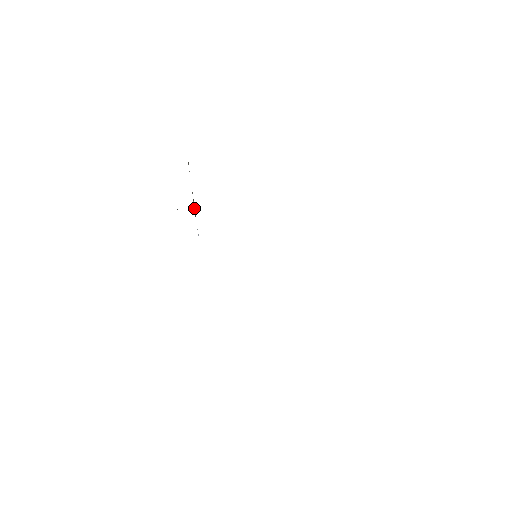
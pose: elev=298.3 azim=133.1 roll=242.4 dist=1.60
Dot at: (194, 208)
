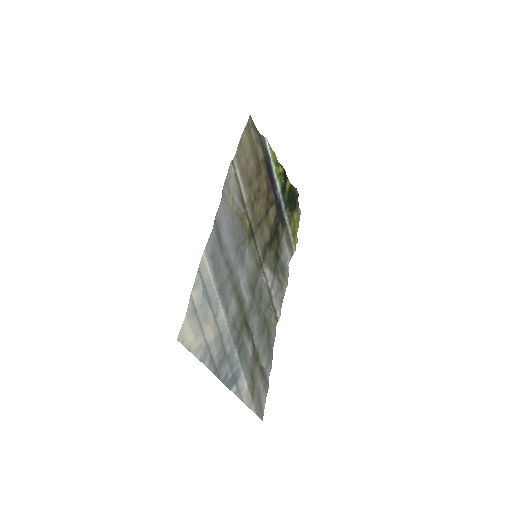
Dot at: (278, 190)
